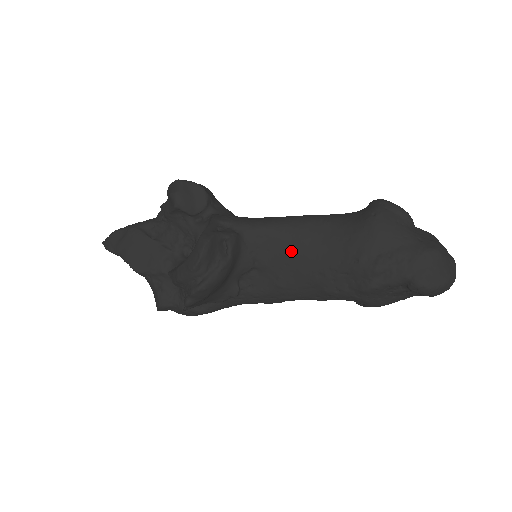
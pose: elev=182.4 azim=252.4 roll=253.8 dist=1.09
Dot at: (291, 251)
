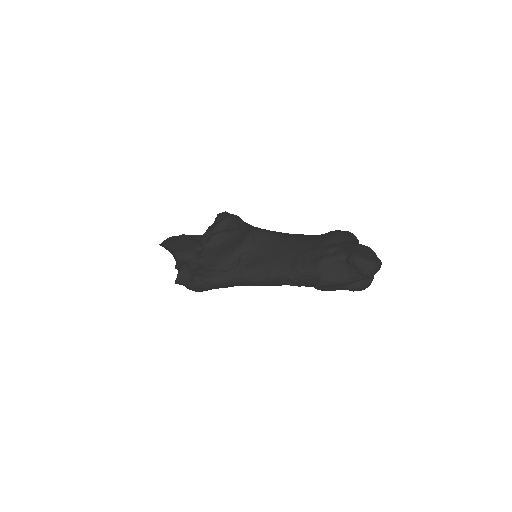
Dot at: (280, 243)
